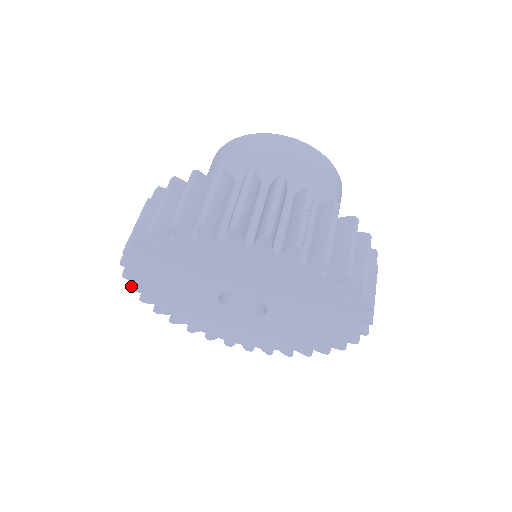
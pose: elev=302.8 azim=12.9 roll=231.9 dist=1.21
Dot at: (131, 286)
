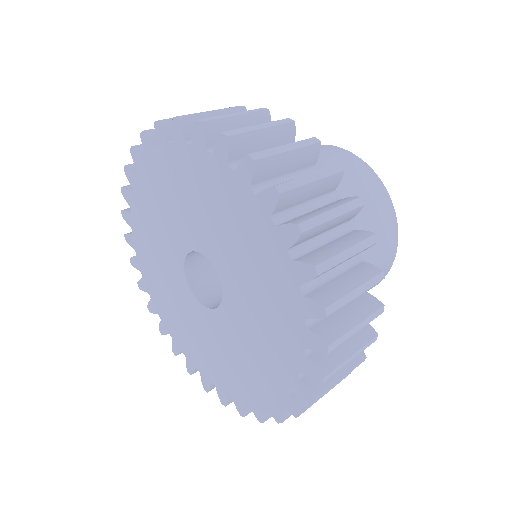
Dot at: (131, 257)
